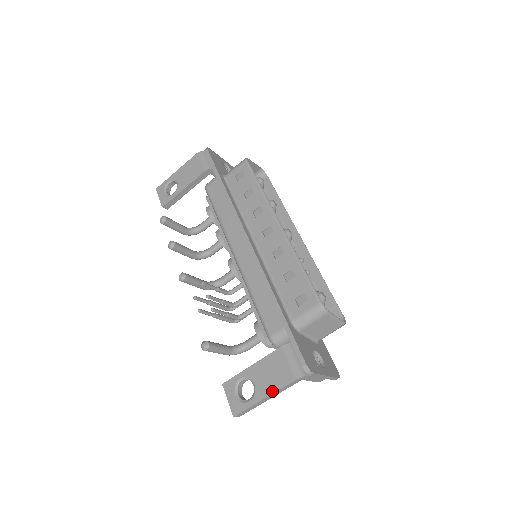
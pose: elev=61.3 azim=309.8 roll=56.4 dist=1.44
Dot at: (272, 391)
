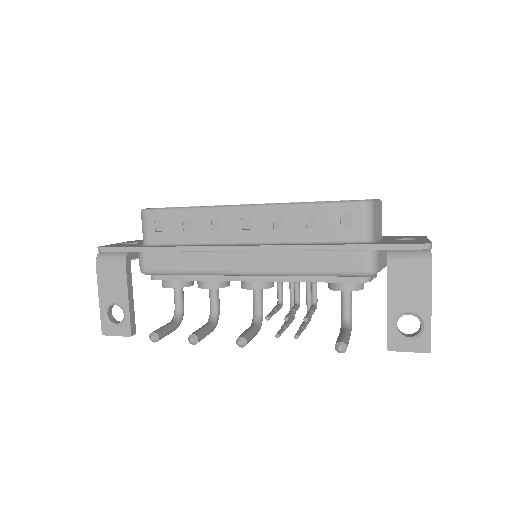
Dot at: (428, 295)
